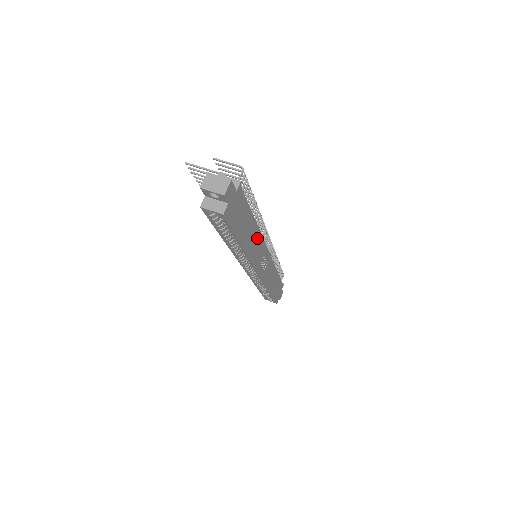
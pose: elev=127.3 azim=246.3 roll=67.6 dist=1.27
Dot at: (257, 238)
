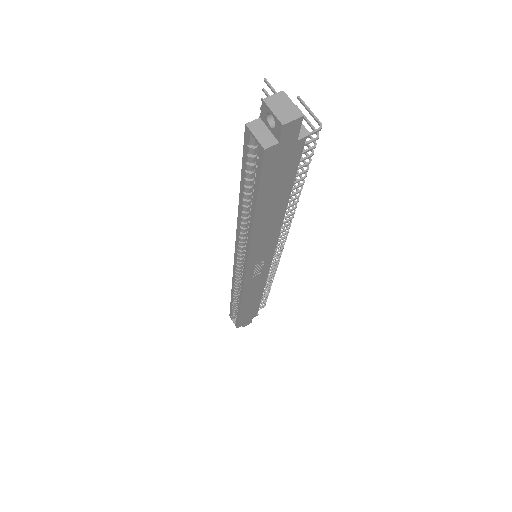
Dot at: (273, 230)
